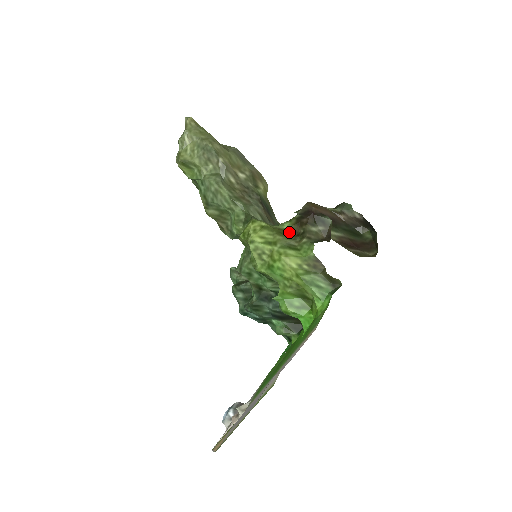
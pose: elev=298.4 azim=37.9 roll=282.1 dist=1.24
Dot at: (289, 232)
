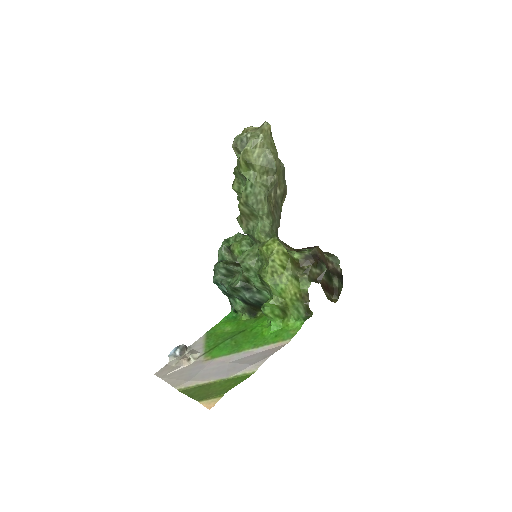
Dot at: (297, 263)
